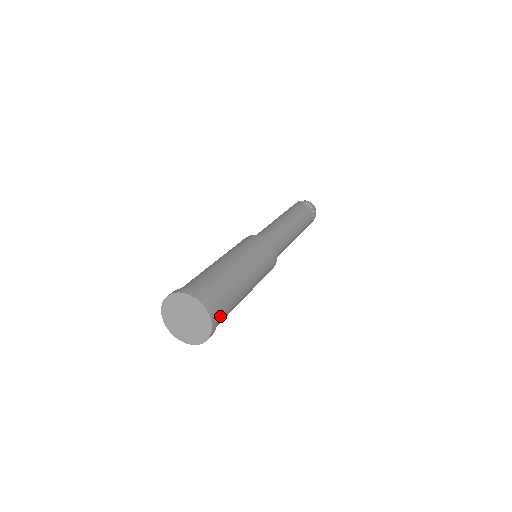
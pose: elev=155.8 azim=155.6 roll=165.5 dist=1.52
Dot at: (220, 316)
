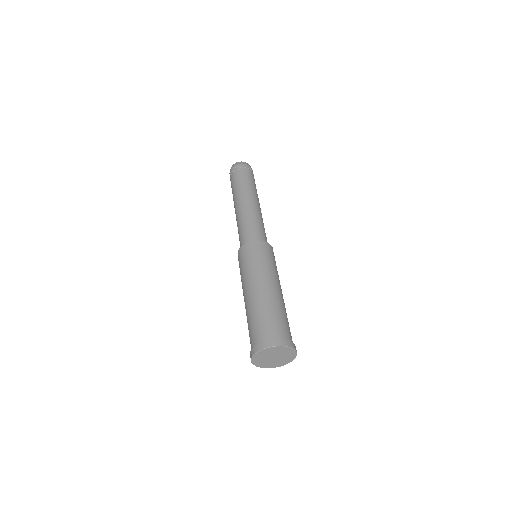
Dot at: occluded
